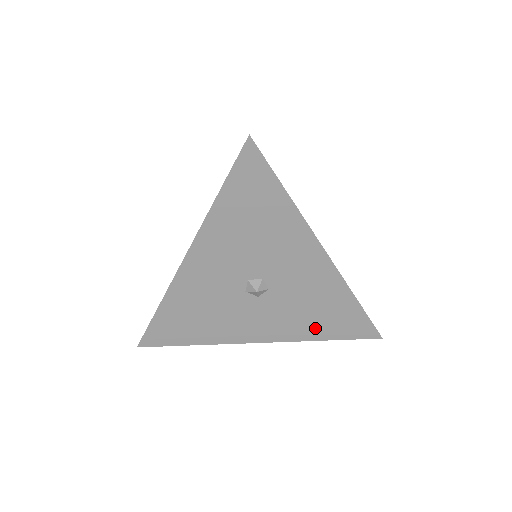
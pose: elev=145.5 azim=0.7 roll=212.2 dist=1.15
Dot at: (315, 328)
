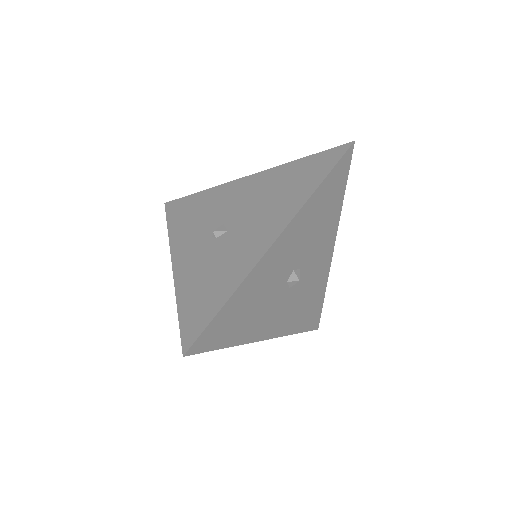
Dot at: (298, 321)
